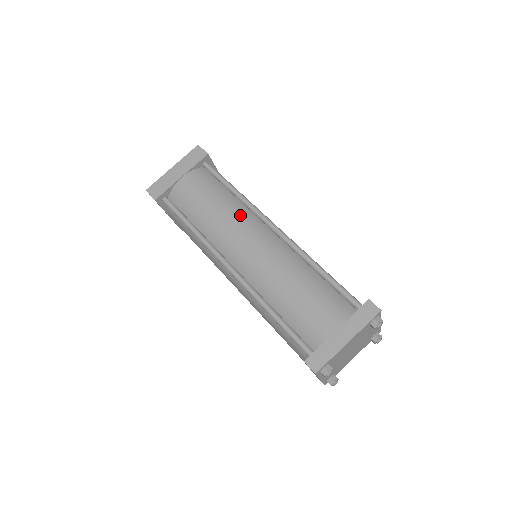
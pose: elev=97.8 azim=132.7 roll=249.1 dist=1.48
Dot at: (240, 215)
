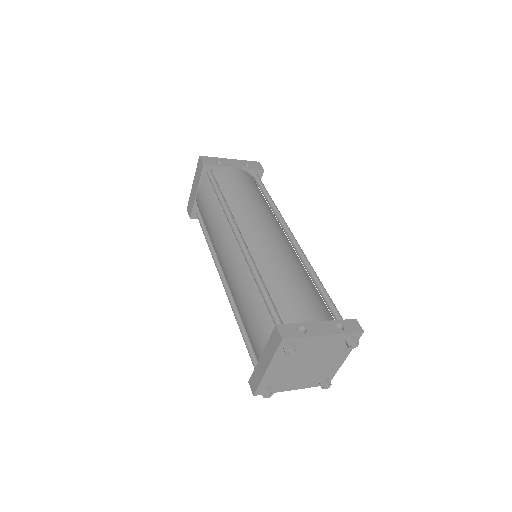
Dot at: (220, 227)
